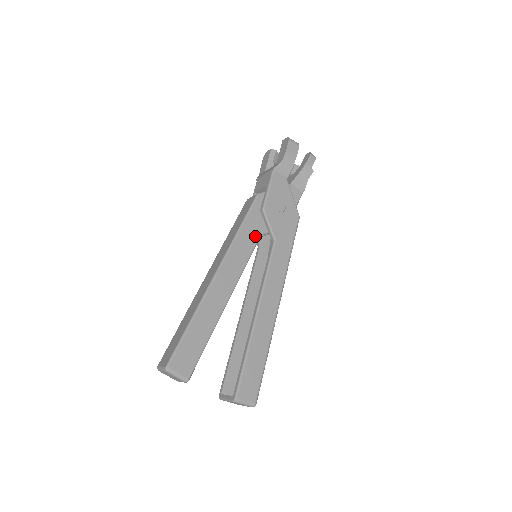
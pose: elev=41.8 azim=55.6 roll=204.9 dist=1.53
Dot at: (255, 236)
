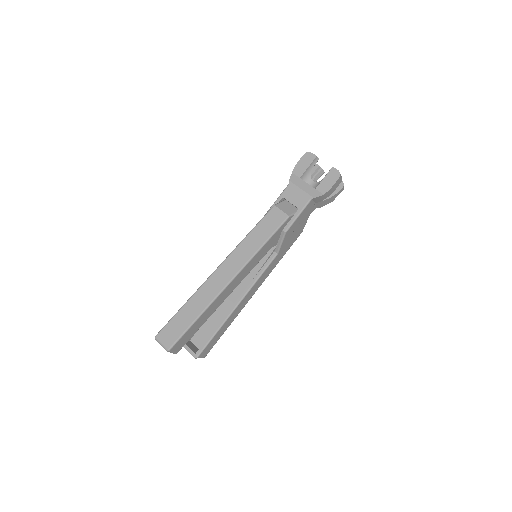
Dot at: (267, 250)
